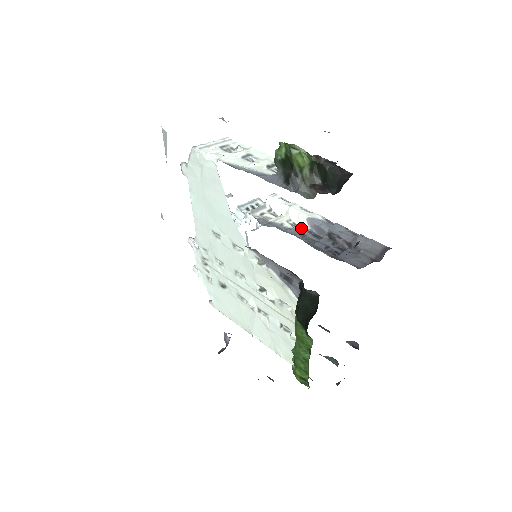
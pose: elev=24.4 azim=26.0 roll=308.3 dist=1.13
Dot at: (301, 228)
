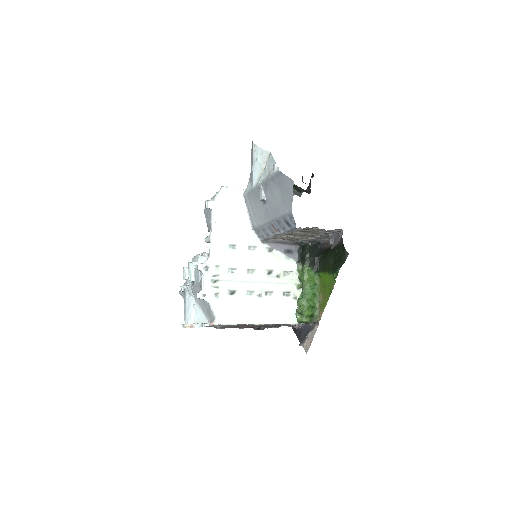
Dot at: occluded
